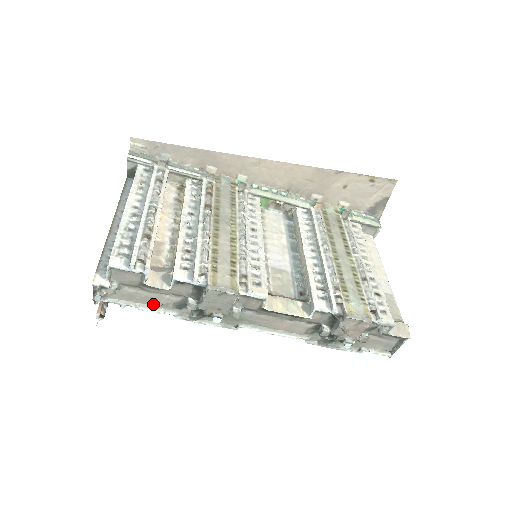
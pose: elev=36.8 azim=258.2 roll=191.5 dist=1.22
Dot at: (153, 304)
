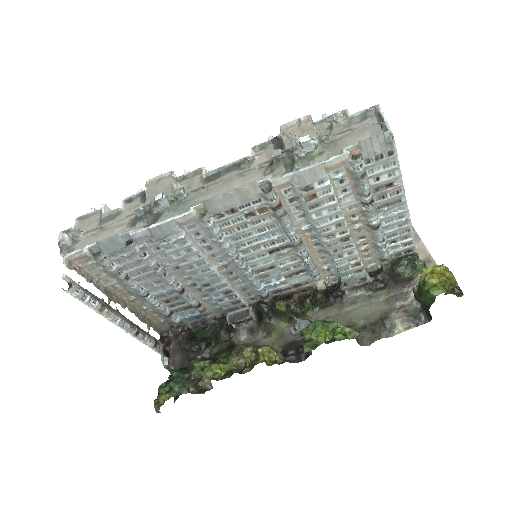
Dot at: (111, 236)
